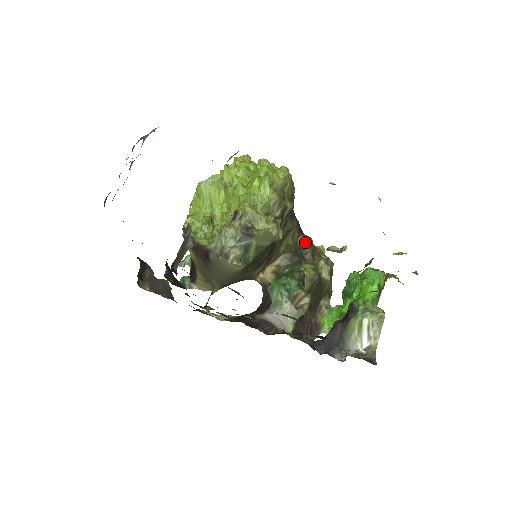
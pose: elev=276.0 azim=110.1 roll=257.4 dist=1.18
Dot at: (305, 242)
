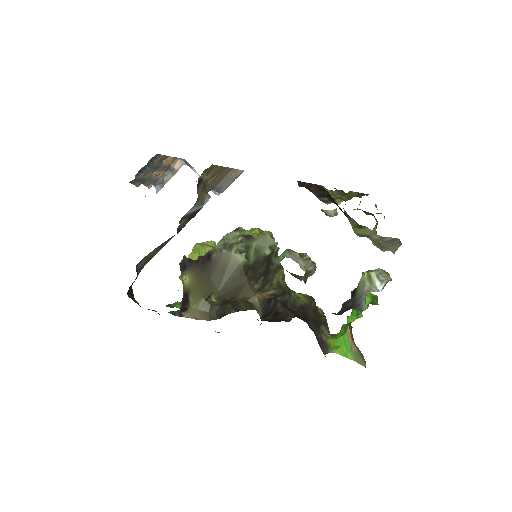
Dot at: (293, 292)
